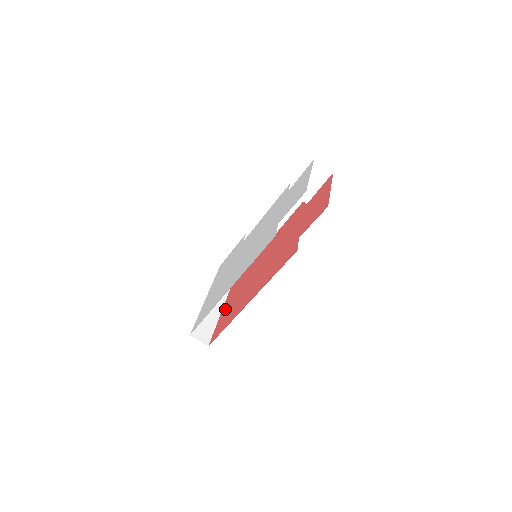
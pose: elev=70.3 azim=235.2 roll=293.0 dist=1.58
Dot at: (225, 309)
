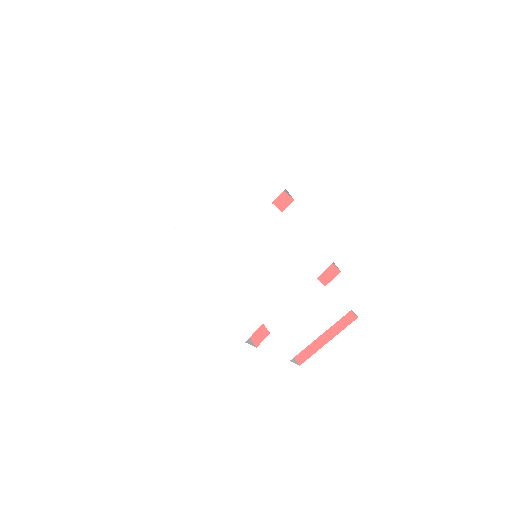
Dot at: occluded
